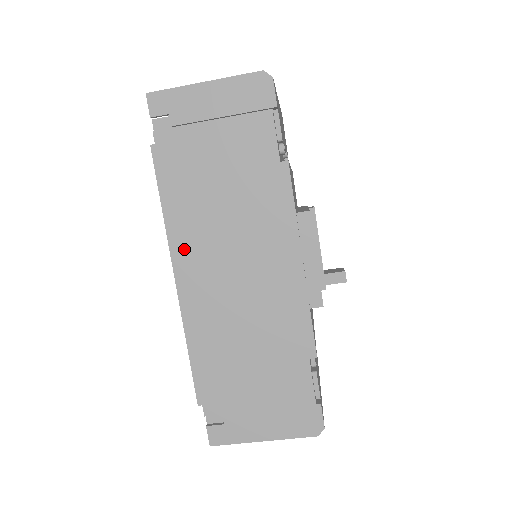
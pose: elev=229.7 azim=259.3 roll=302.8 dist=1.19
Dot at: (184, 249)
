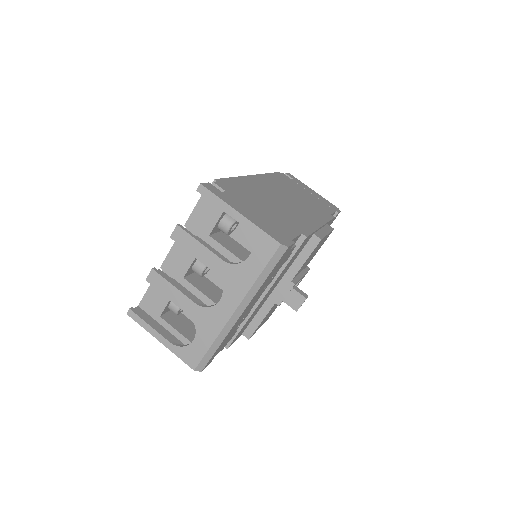
Dot at: (267, 180)
